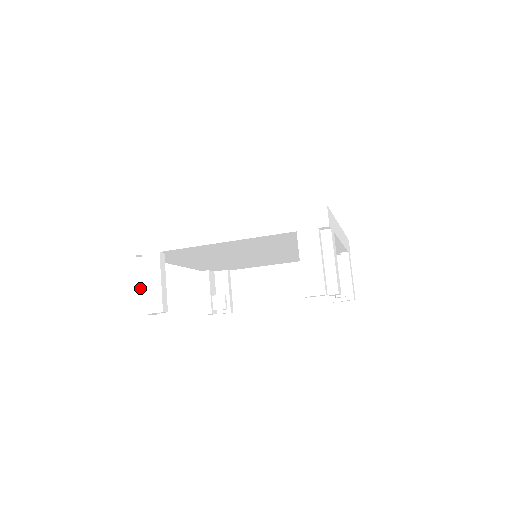
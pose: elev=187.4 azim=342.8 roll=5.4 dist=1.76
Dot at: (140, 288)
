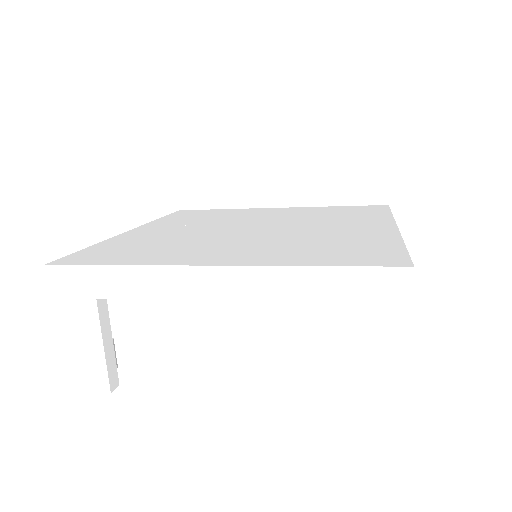
Dot at: (70, 342)
